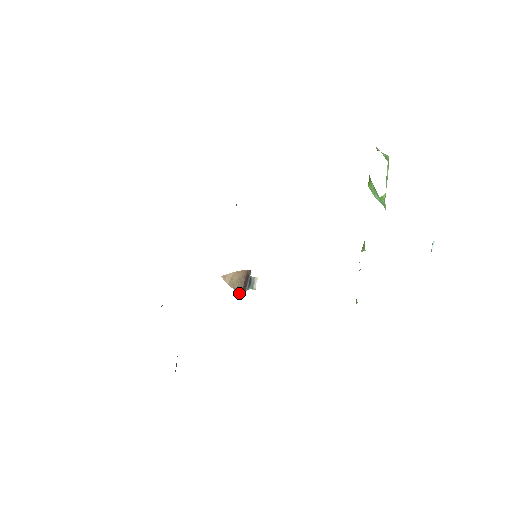
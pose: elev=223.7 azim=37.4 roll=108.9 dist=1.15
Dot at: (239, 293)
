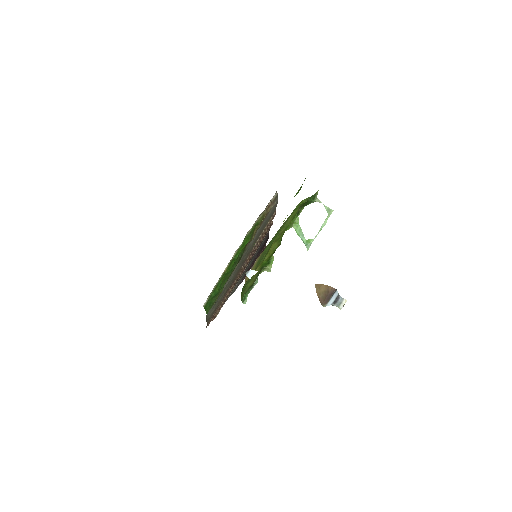
Dot at: (321, 303)
